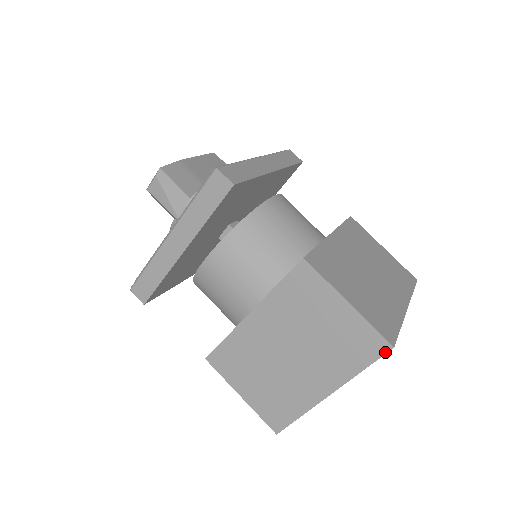
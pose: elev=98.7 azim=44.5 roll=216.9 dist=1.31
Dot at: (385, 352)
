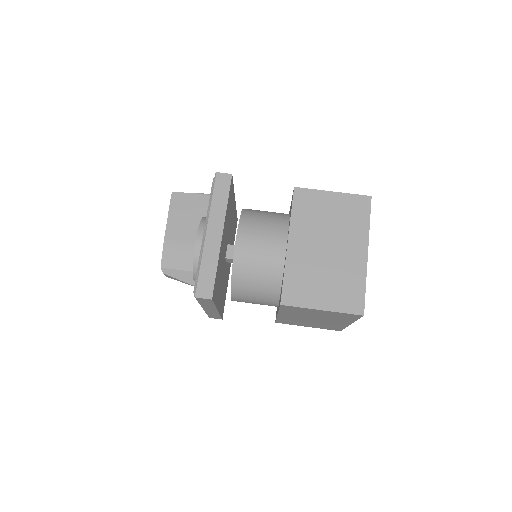
Dot at: occluded
